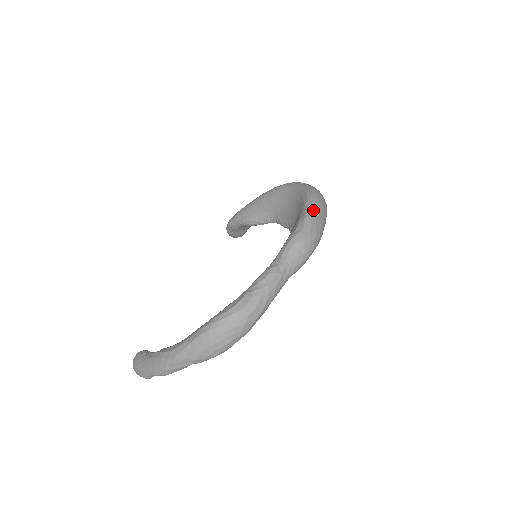
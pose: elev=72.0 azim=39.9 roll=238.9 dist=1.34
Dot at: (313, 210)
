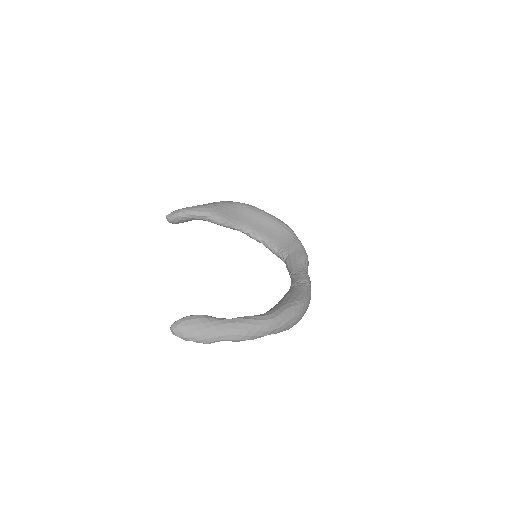
Dot at: occluded
